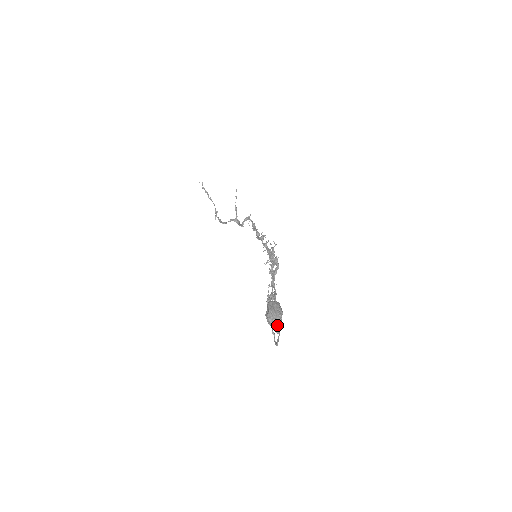
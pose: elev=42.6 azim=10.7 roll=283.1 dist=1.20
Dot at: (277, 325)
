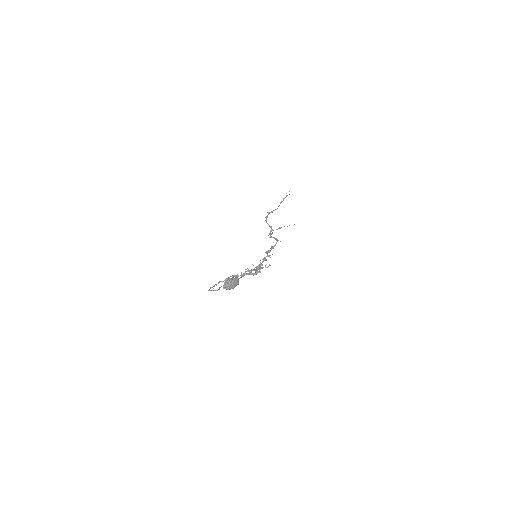
Dot at: (226, 288)
